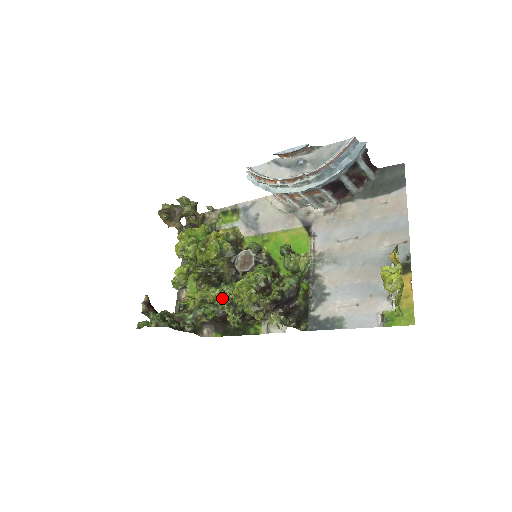
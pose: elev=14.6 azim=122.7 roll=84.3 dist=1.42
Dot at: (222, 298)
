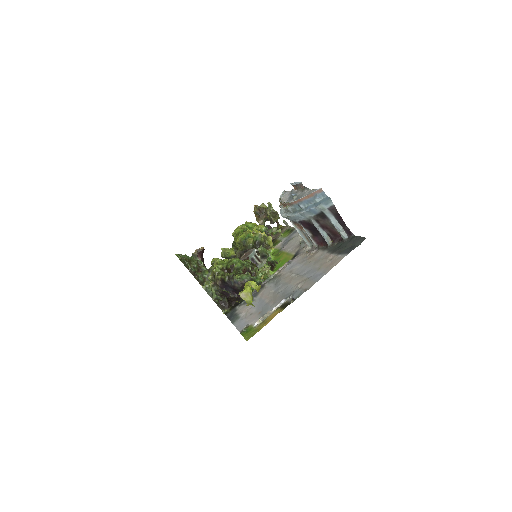
Dot at: occluded
